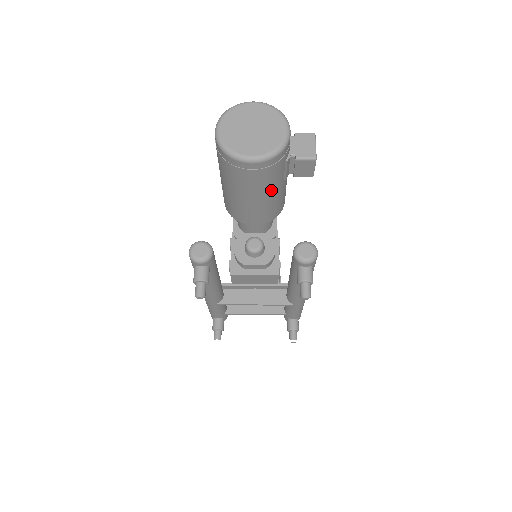
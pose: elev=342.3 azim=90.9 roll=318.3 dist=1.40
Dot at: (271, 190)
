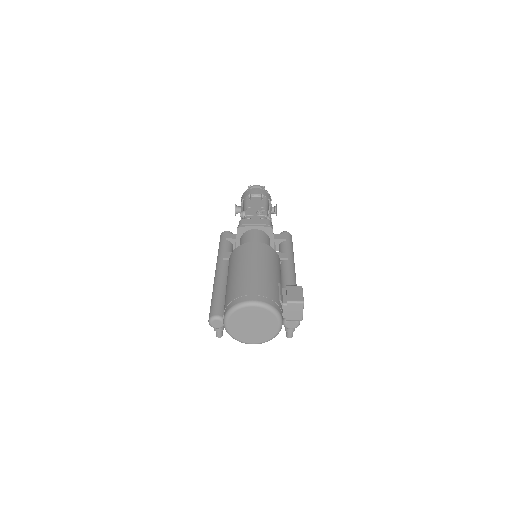
Dot at: occluded
